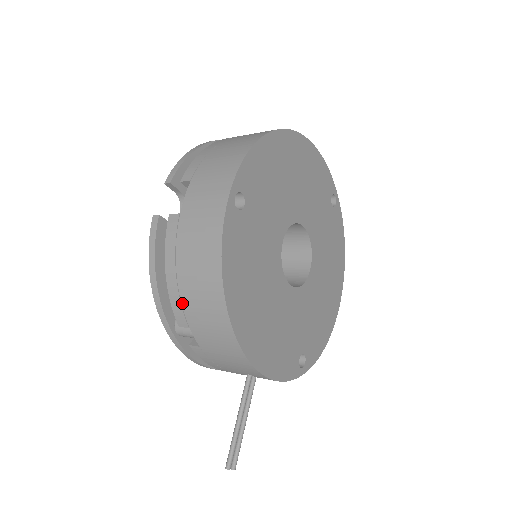
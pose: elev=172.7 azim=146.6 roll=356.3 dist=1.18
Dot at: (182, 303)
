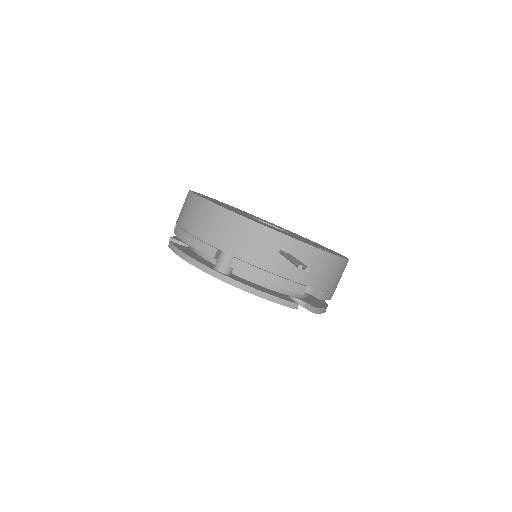
Dot at: (202, 240)
